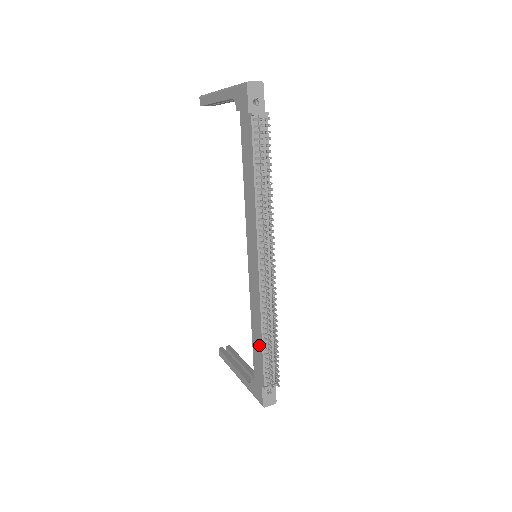
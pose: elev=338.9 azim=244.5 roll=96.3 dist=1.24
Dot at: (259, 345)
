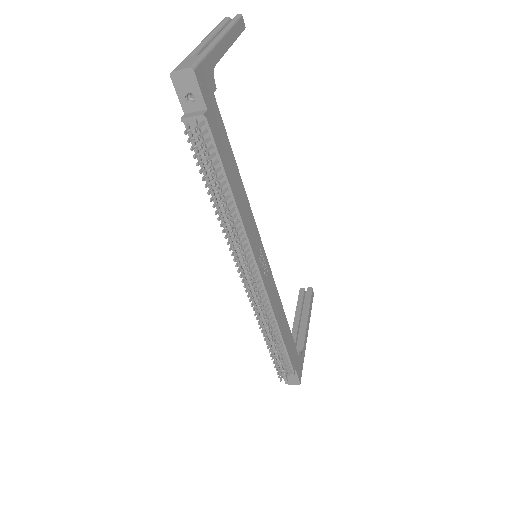
Dot at: occluded
